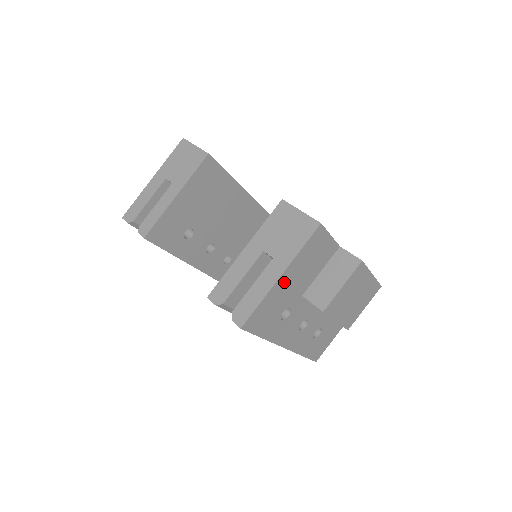
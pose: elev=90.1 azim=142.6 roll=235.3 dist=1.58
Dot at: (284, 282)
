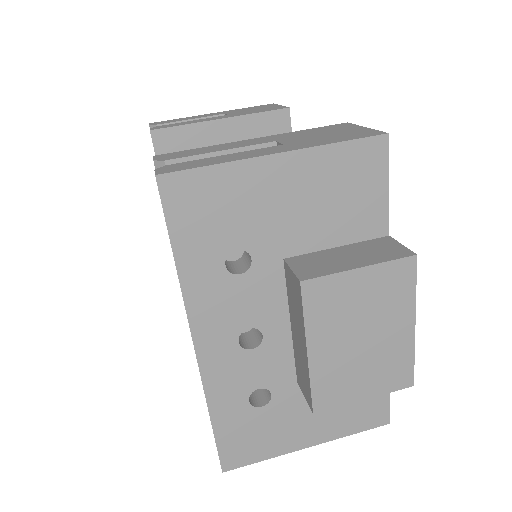
Dot at: (274, 178)
